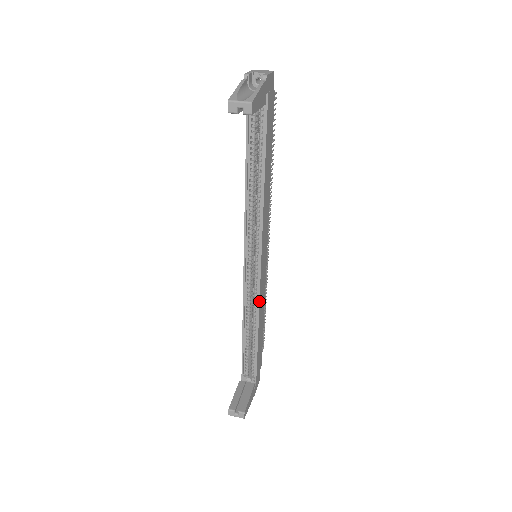
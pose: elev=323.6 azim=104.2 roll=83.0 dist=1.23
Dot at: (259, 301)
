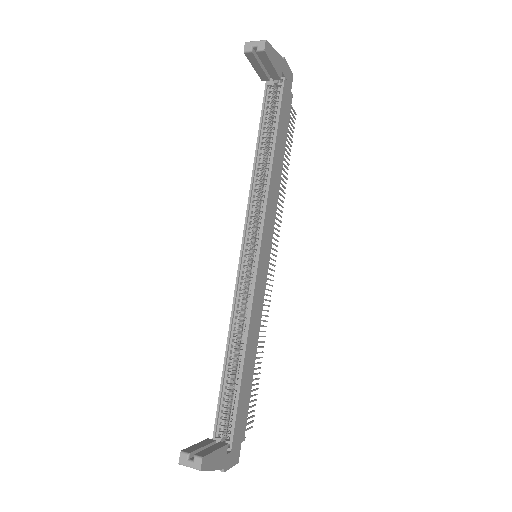
Dot at: (251, 306)
